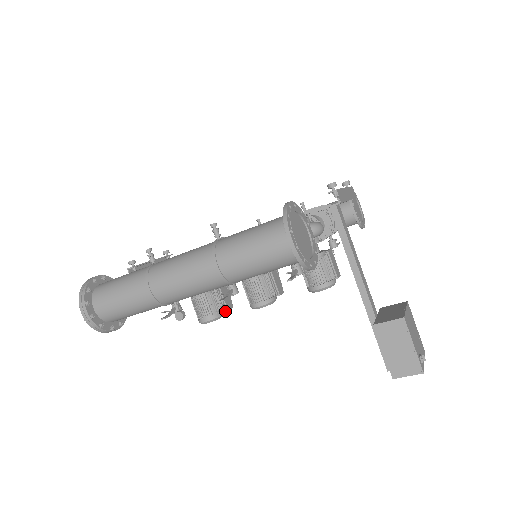
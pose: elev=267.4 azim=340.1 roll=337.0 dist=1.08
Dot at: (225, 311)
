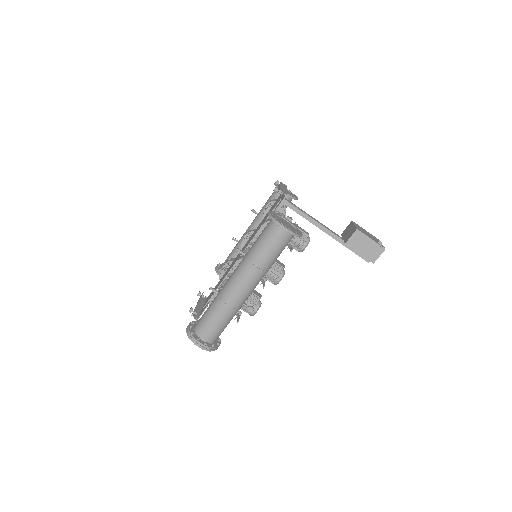
Dot at: occluded
